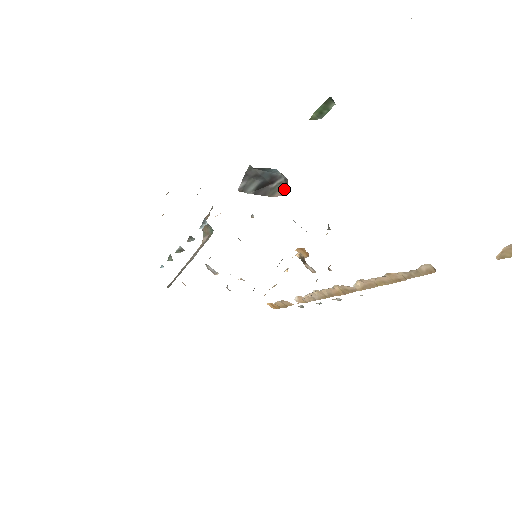
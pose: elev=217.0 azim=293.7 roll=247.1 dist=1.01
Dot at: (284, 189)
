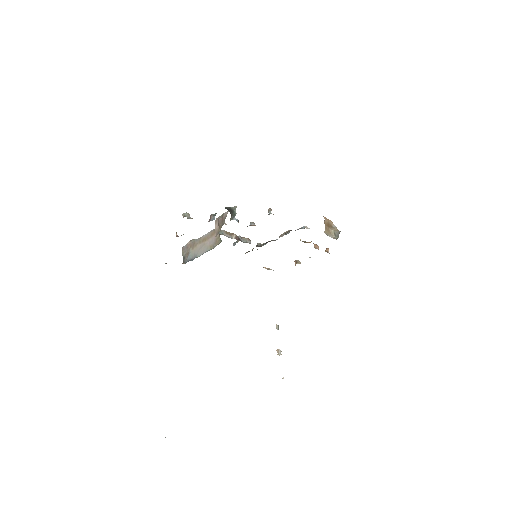
Dot at: occluded
